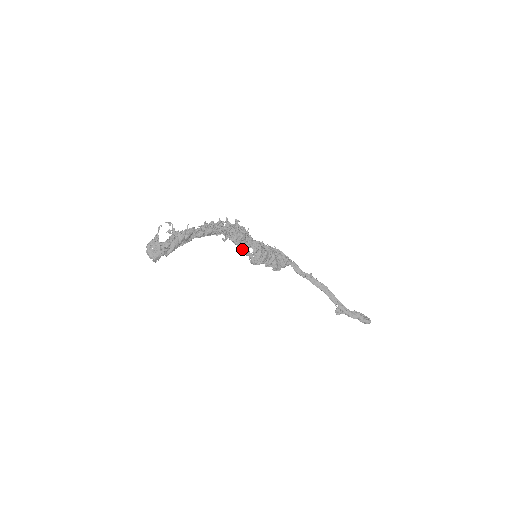
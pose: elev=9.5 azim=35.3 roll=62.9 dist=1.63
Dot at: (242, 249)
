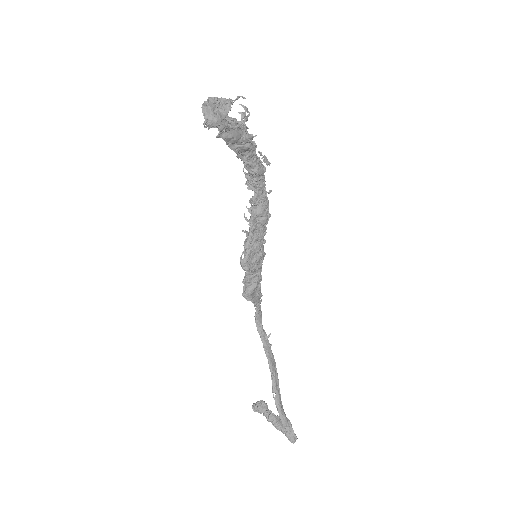
Dot at: (249, 234)
